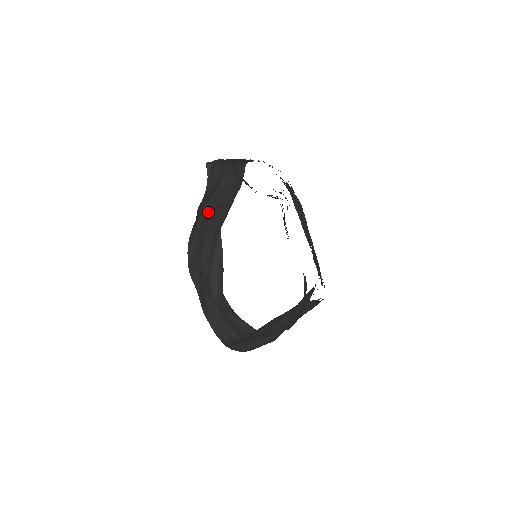
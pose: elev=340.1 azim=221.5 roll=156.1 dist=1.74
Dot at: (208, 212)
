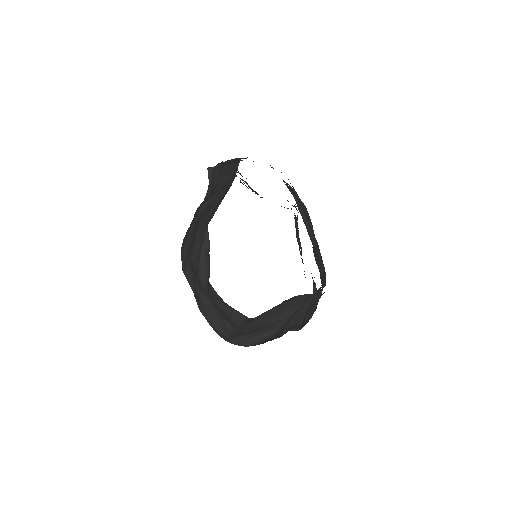
Dot at: (203, 212)
